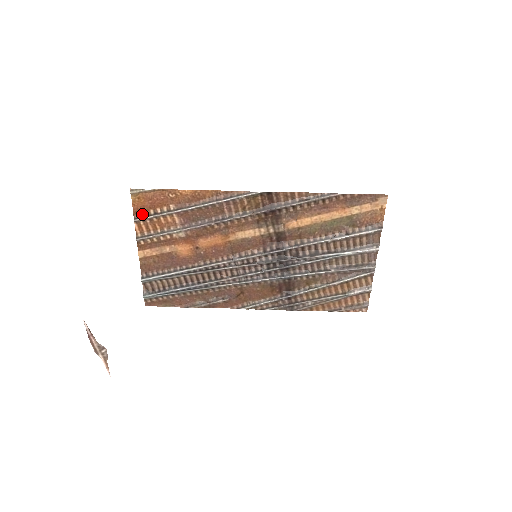
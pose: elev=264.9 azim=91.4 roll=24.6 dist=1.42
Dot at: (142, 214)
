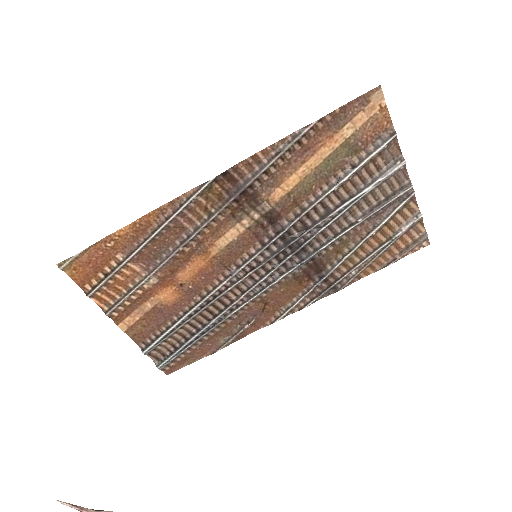
Dot at: (92, 284)
